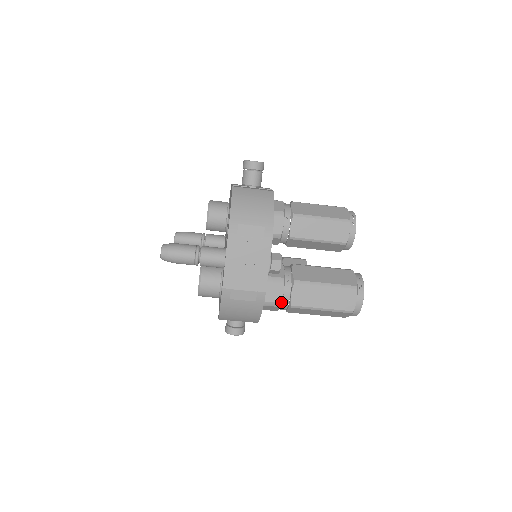
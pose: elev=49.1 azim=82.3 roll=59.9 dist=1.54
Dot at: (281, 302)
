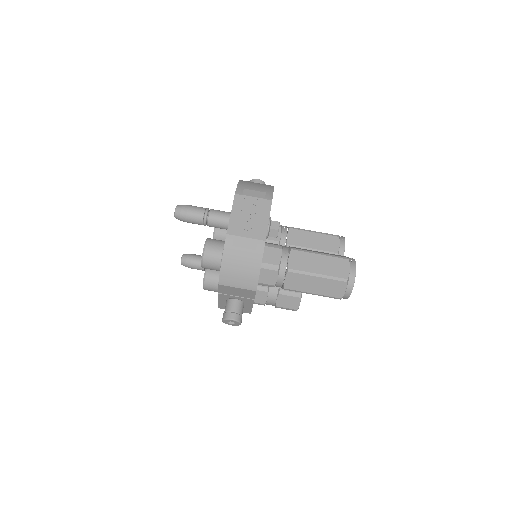
Dot at: (279, 265)
